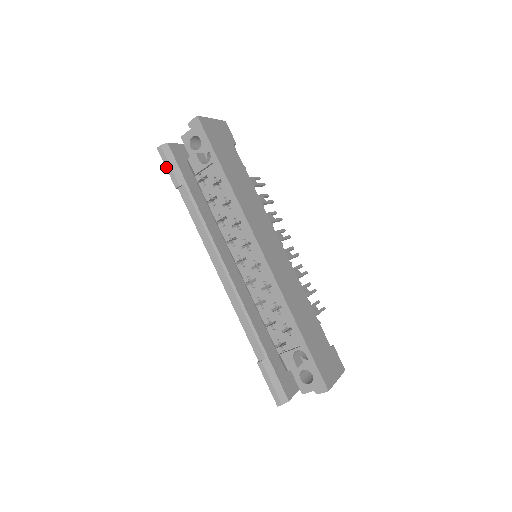
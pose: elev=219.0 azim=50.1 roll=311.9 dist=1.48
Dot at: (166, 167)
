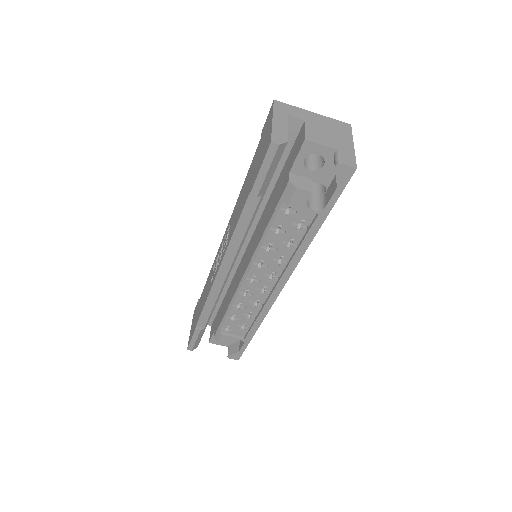
Dot at: (261, 169)
